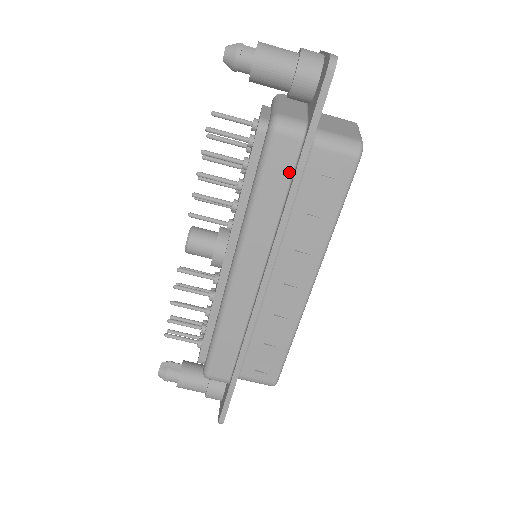
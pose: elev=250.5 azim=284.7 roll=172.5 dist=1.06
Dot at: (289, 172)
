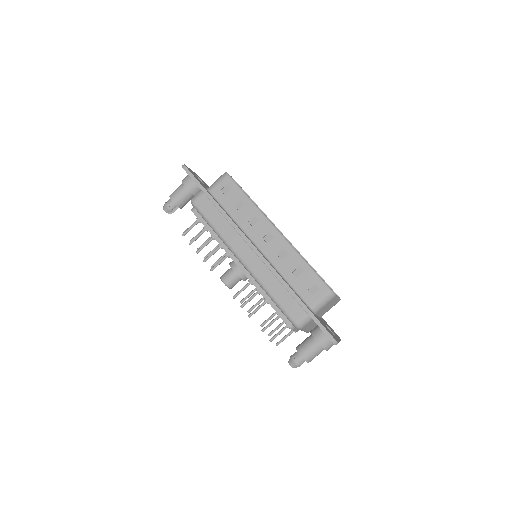
Dot at: (213, 206)
